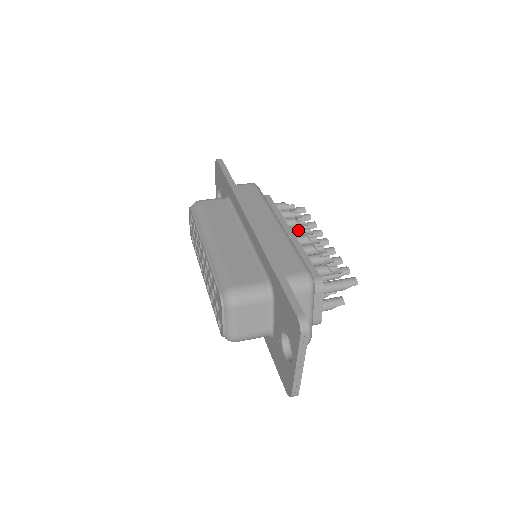
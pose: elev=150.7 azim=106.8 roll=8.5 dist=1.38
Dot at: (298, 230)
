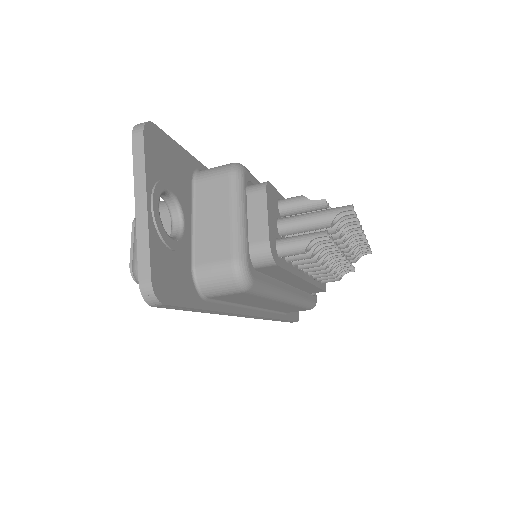
Dot at: occluded
